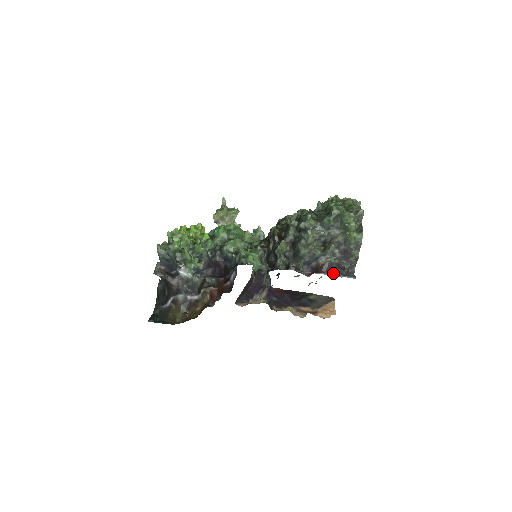
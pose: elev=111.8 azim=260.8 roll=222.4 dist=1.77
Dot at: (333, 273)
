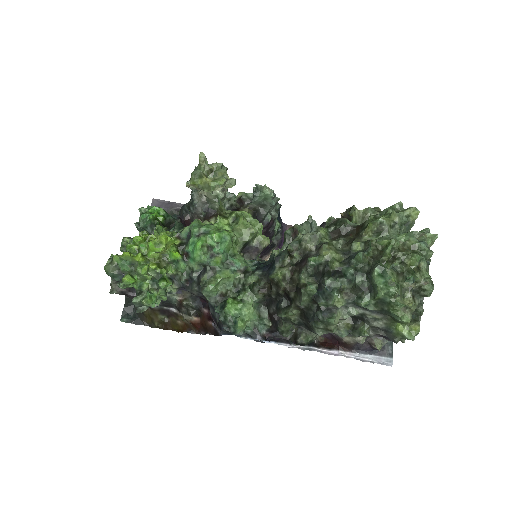
Dot at: (360, 352)
